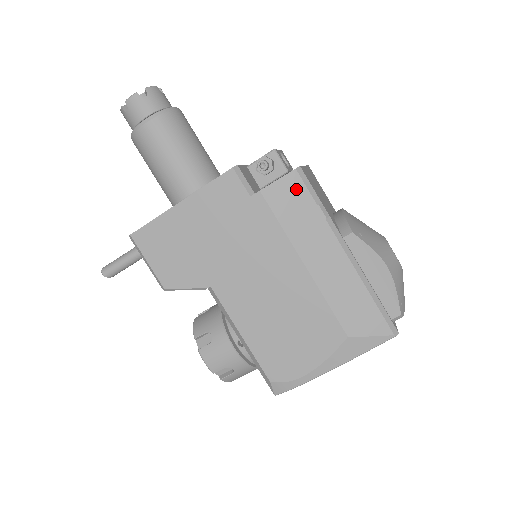
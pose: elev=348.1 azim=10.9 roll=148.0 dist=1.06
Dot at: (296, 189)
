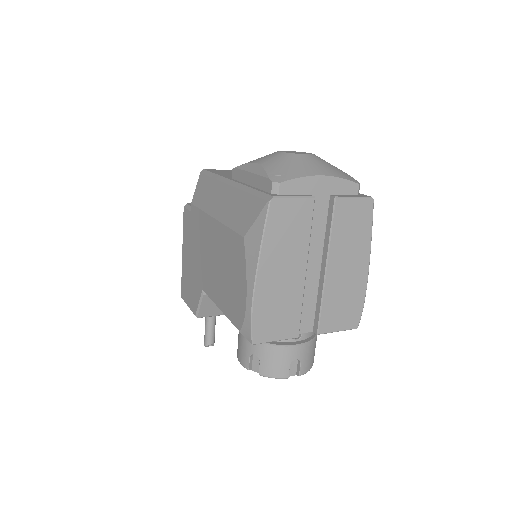
Dot at: (202, 182)
